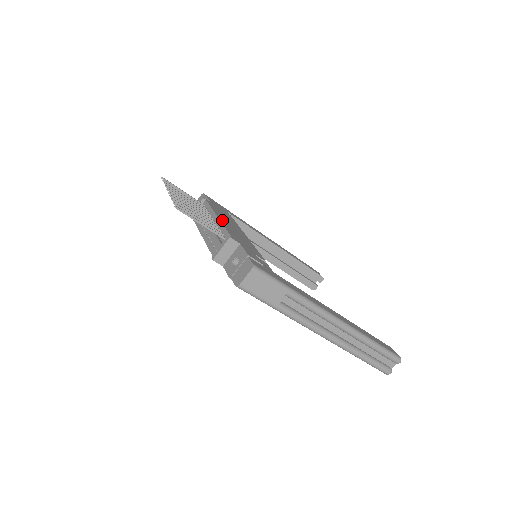
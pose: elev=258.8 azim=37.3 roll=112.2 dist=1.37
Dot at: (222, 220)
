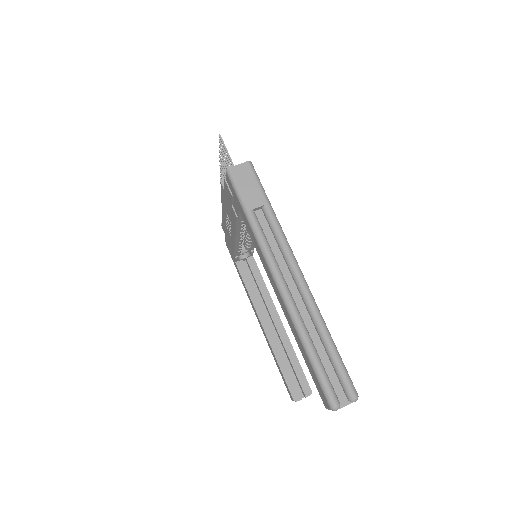
Dot at: occluded
